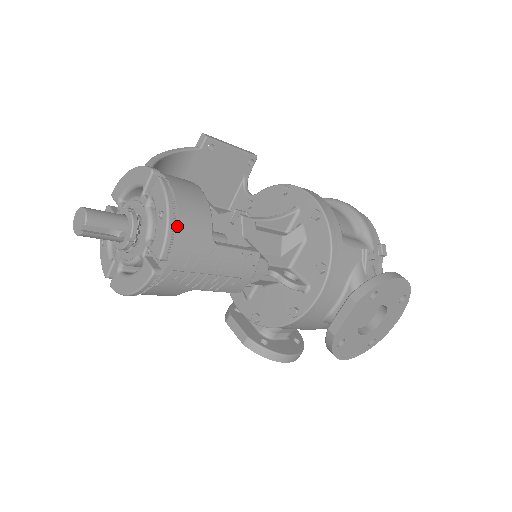
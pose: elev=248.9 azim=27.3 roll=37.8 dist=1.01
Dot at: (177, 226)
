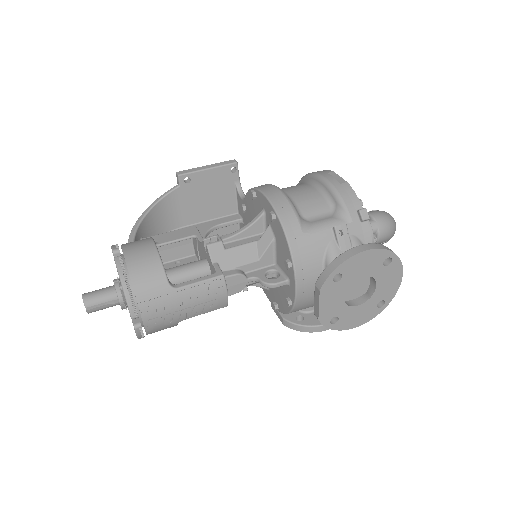
Dot at: (134, 292)
